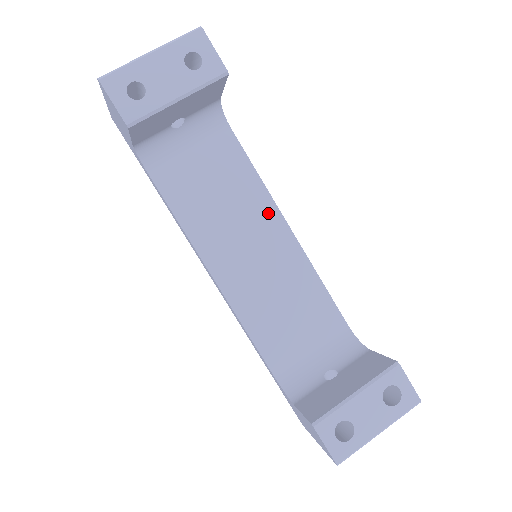
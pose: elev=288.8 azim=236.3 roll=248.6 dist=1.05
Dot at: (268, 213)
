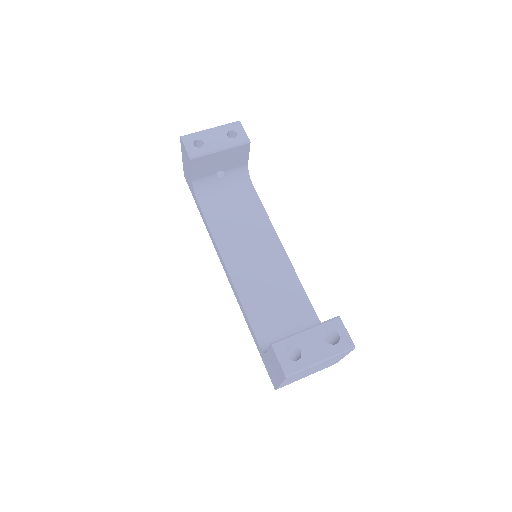
Dot at: (269, 234)
